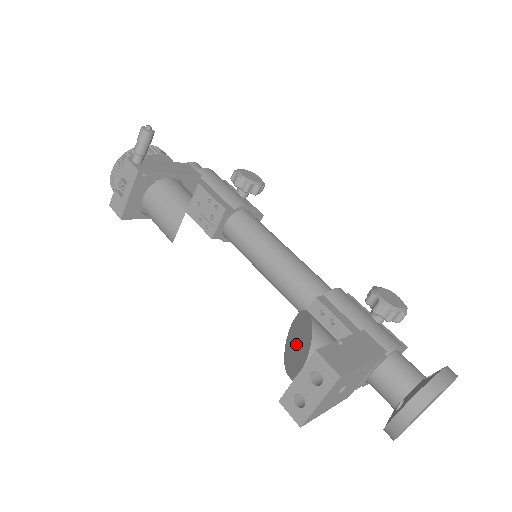
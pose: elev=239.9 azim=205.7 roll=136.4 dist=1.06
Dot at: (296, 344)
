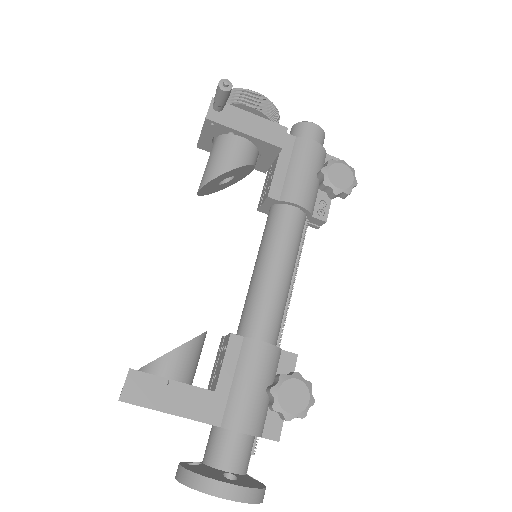
Dot at: occluded
